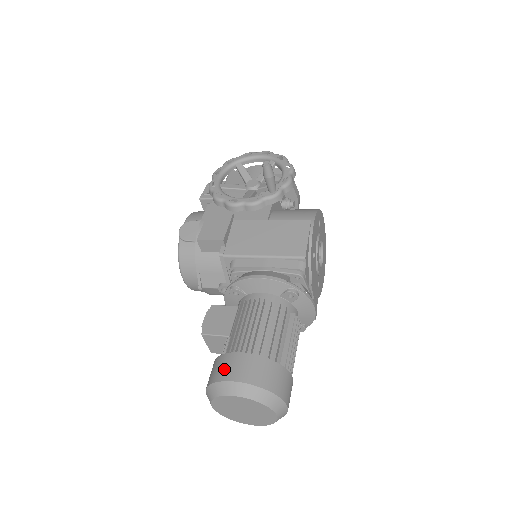
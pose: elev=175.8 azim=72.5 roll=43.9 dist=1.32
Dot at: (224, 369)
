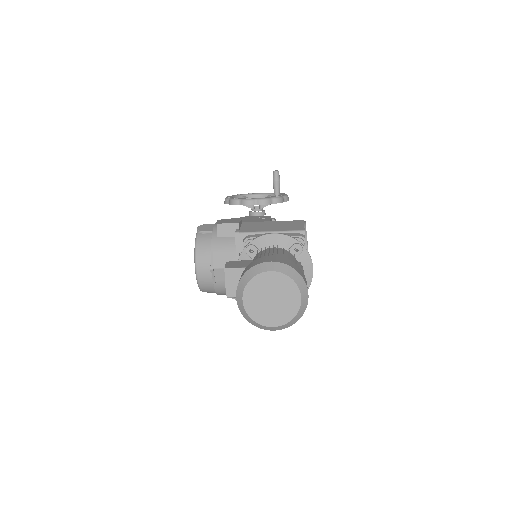
Dot at: (257, 262)
